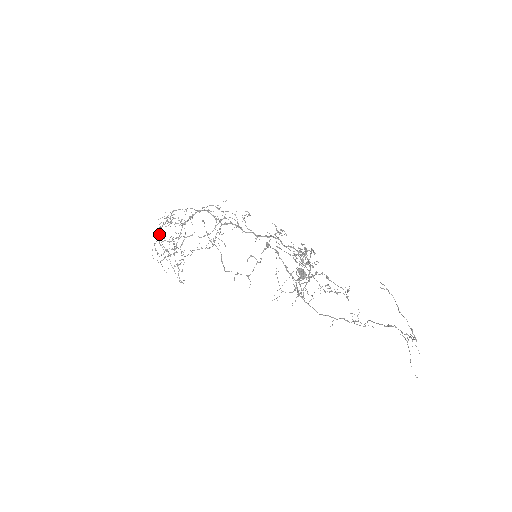
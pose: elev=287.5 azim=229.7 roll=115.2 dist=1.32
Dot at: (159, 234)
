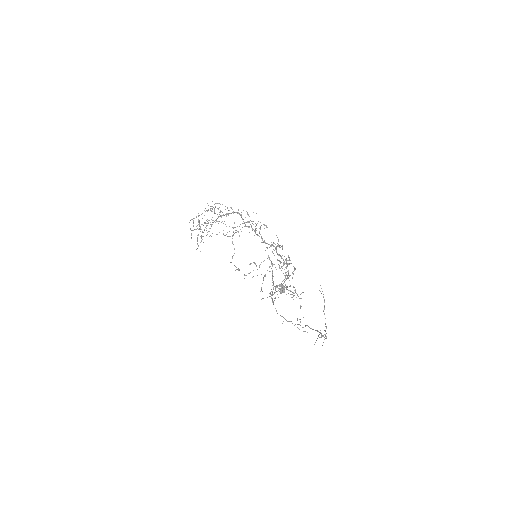
Dot at: (201, 214)
